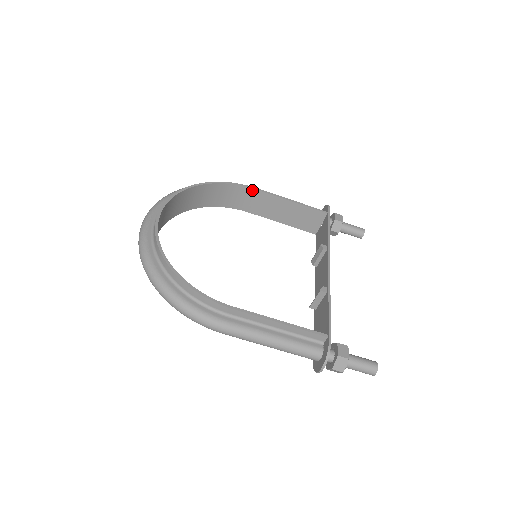
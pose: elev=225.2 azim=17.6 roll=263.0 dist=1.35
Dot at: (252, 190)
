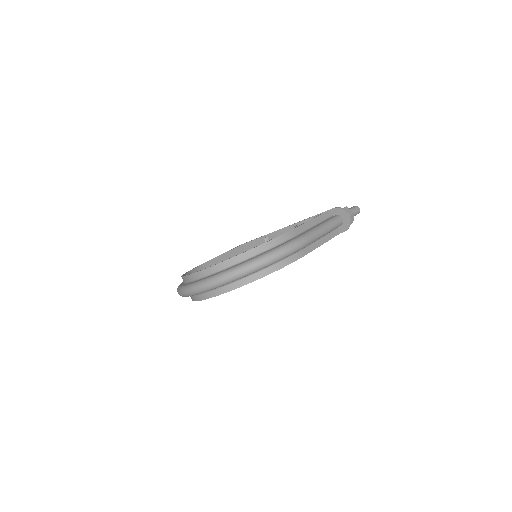
Dot at: (202, 266)
